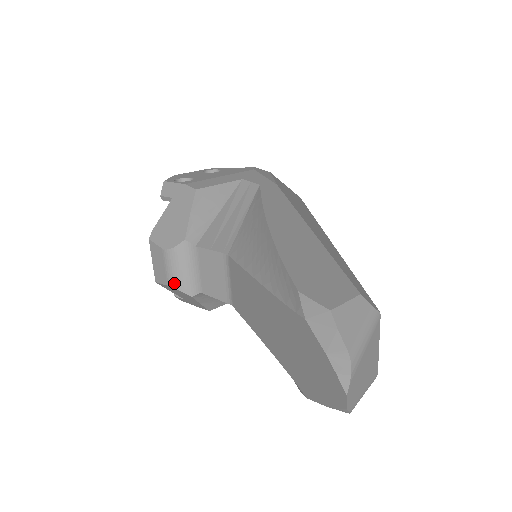
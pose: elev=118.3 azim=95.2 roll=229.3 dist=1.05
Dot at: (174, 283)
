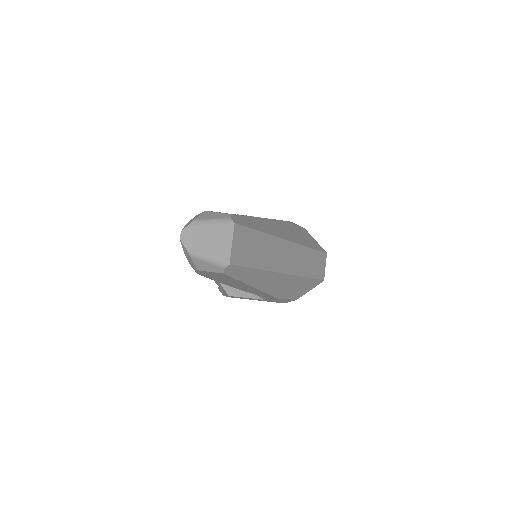
Dot at: occluded
